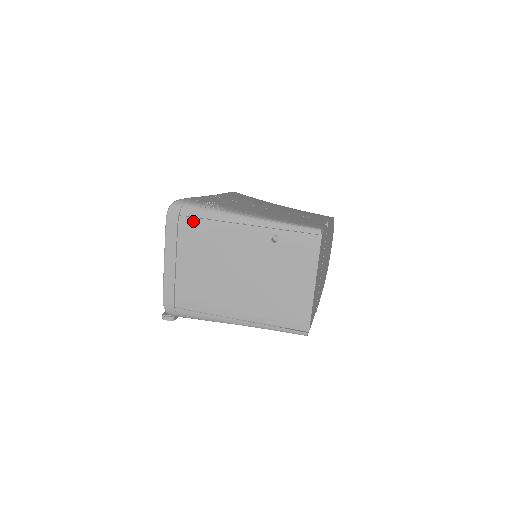
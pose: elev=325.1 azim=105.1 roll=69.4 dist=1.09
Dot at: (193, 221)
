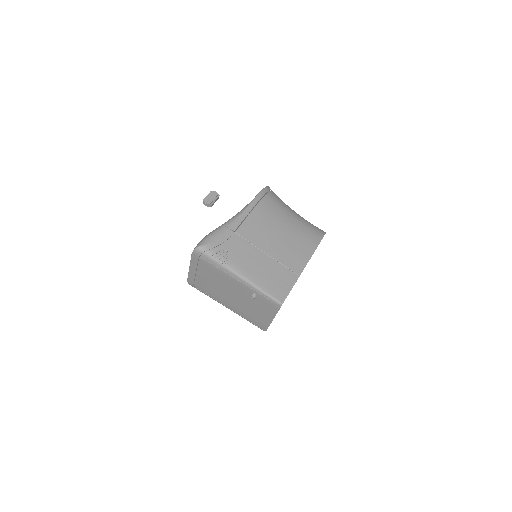
Dot at: (208, 263)
